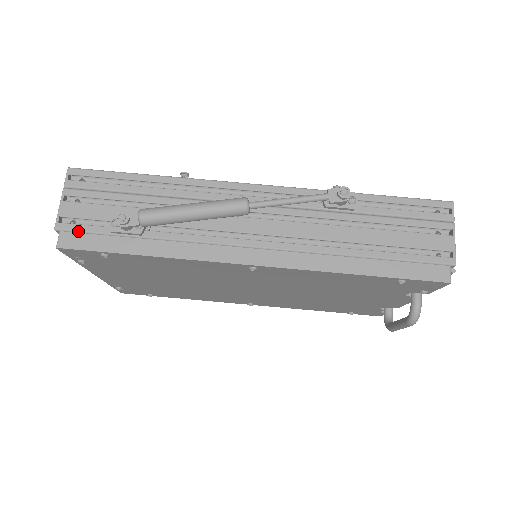
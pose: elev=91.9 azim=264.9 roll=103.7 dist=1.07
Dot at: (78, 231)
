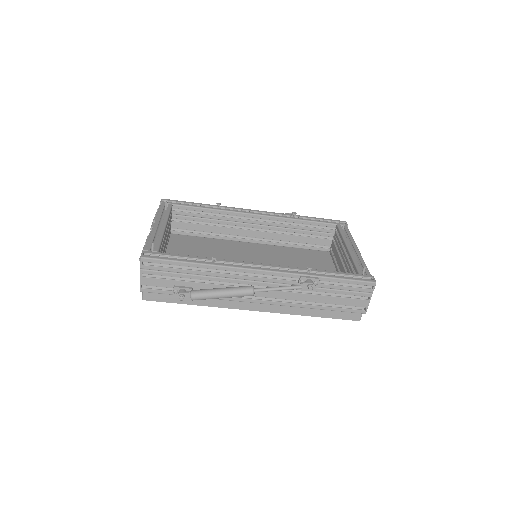
Dot at: (154, 293)
